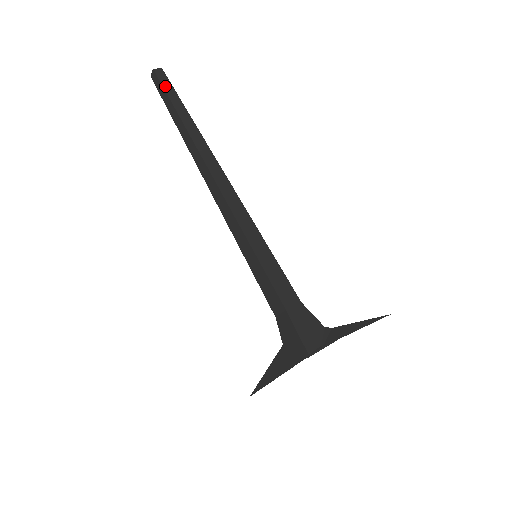
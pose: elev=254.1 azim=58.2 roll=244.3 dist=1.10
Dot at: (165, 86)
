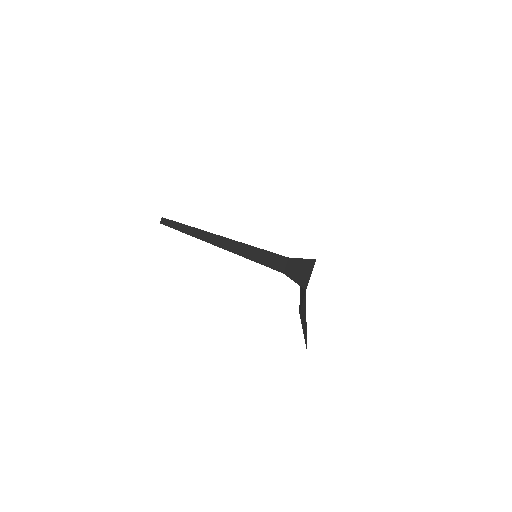
Dot at: (171, 220)
